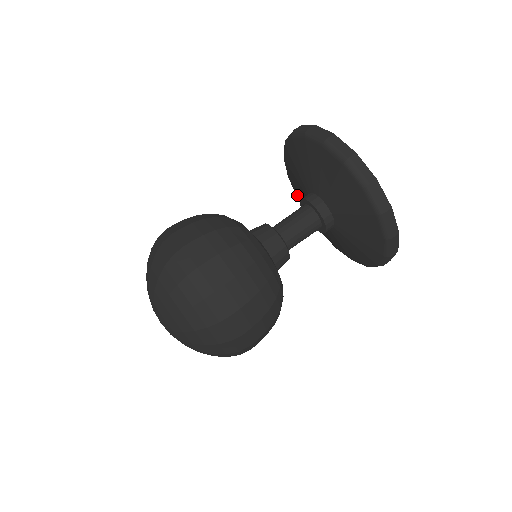
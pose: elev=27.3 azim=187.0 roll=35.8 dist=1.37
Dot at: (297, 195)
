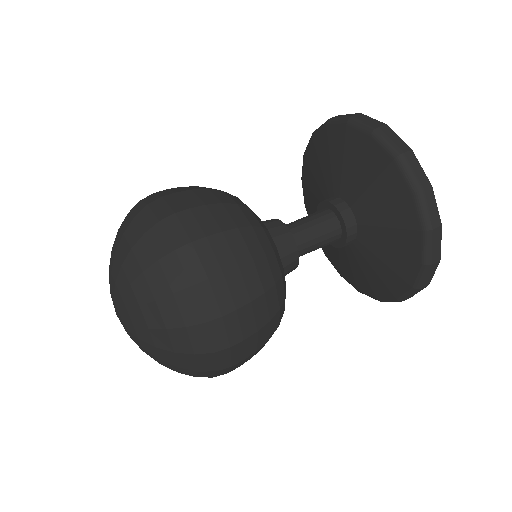
Dot at: (308, 161)
